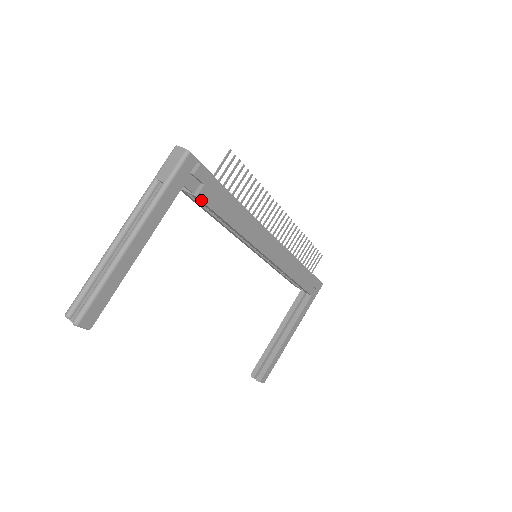
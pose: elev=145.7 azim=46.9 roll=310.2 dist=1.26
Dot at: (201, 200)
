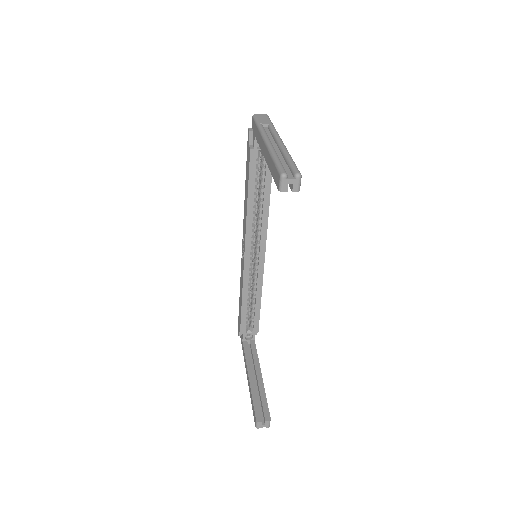
Dot at: occluded
